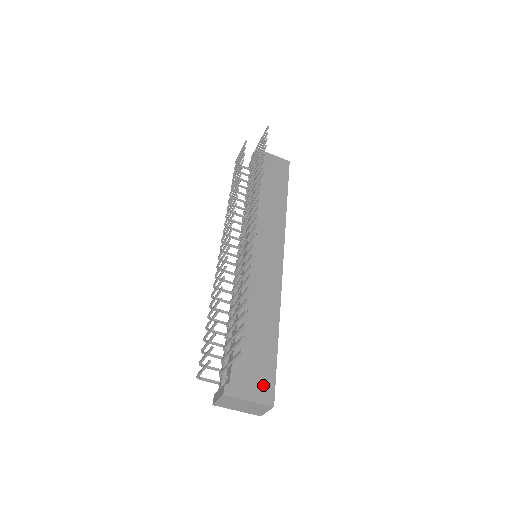
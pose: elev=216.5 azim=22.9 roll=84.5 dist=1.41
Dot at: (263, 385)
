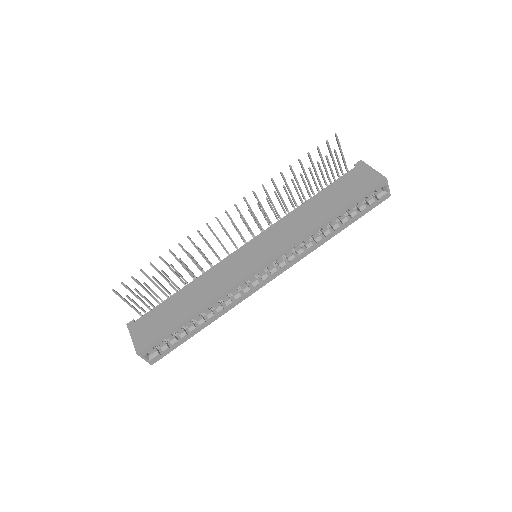
Dot at: (147, 337)
